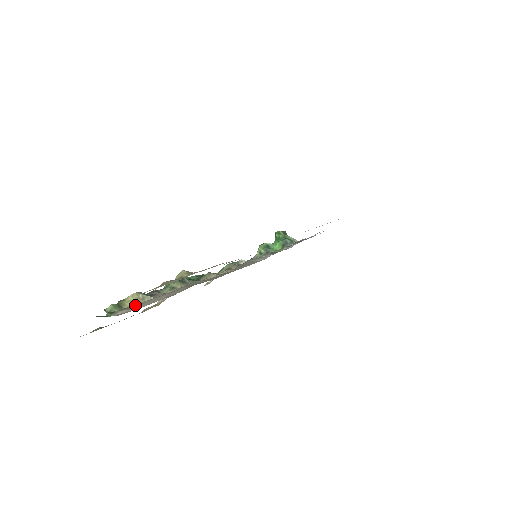
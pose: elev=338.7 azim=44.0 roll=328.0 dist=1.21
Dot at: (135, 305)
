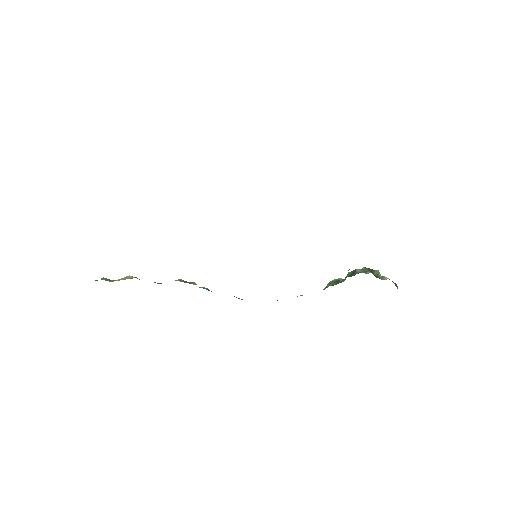
Dot at: occluded
